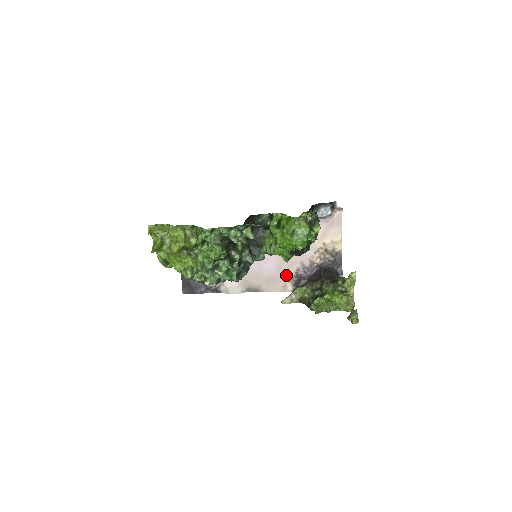
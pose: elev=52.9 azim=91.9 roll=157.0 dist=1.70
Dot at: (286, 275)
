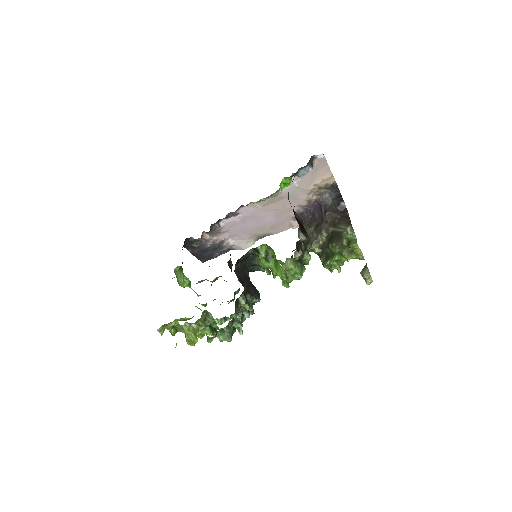
Dot at: (288, 218)
